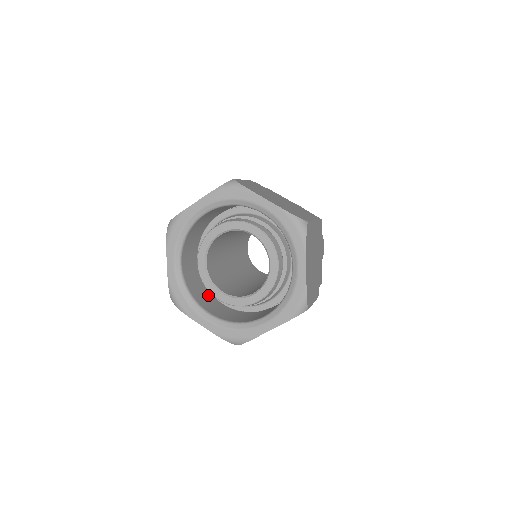
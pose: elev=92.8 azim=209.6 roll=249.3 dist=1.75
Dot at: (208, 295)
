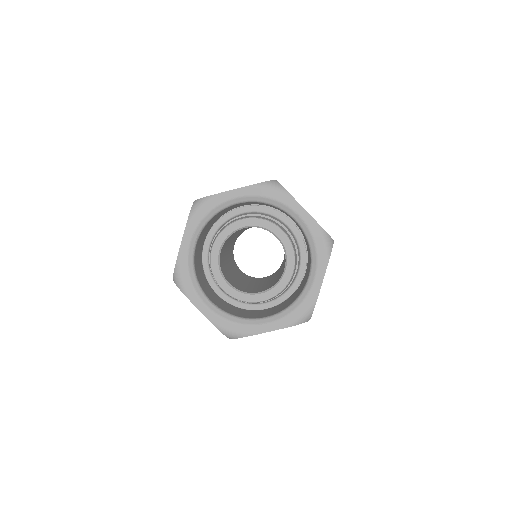
Dot at: (250, 312)
